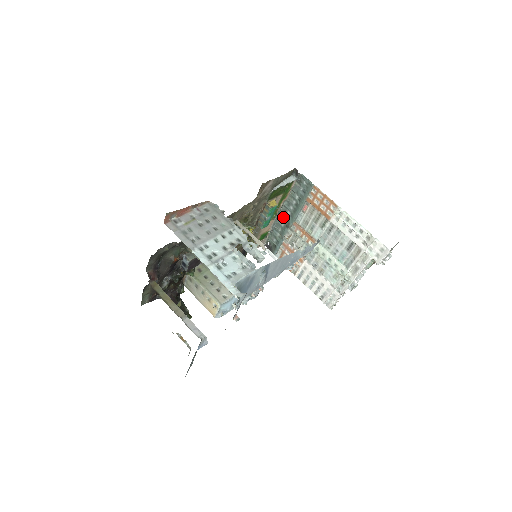
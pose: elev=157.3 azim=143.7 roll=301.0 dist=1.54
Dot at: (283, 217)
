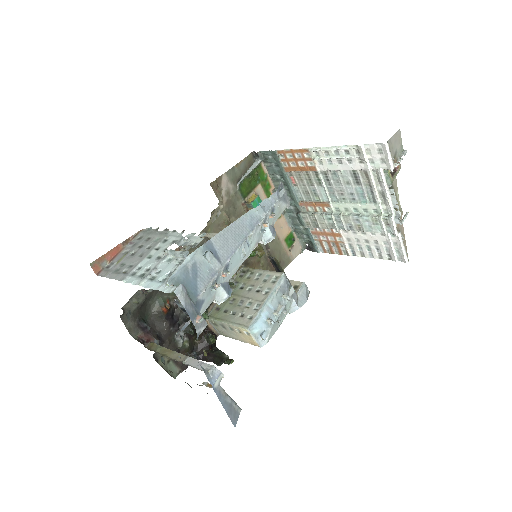
Dot at: (289, 207)
